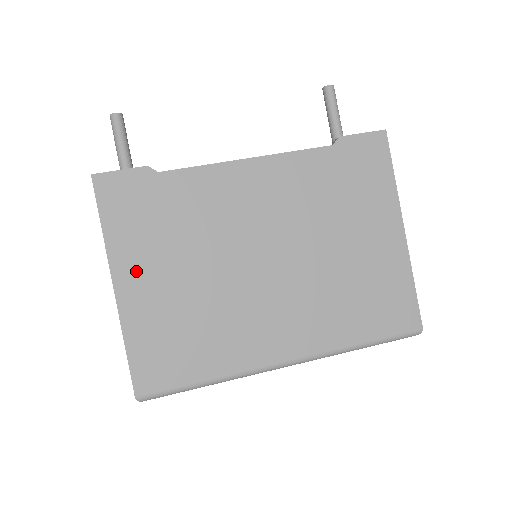
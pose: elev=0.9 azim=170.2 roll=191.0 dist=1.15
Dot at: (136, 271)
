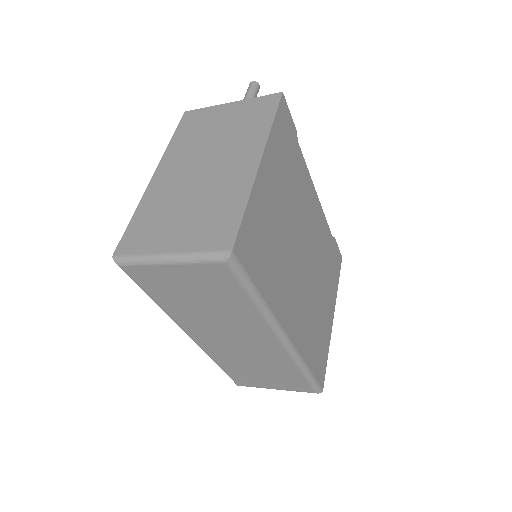
Dot at: (271, 170)
